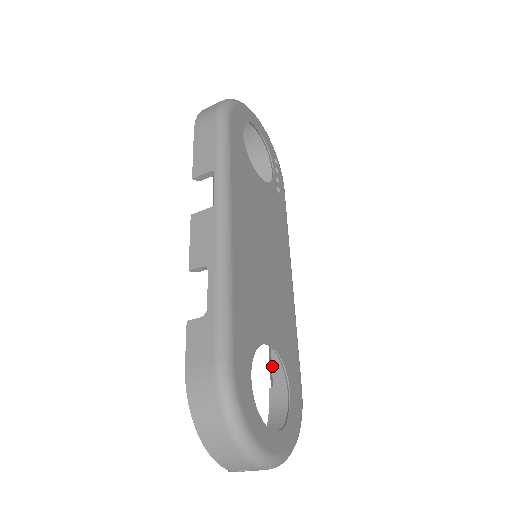
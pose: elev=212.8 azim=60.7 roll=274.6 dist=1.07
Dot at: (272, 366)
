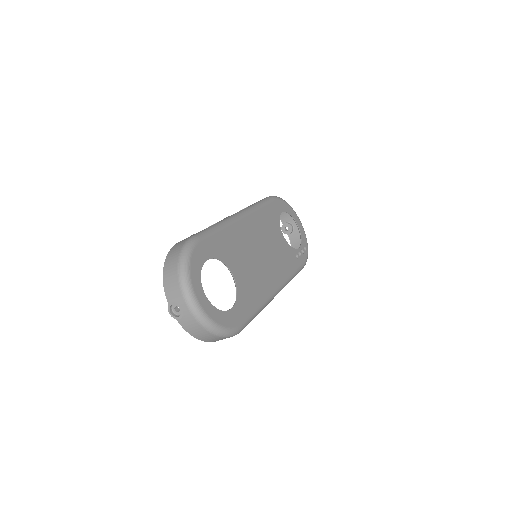
Dot at: occluded
